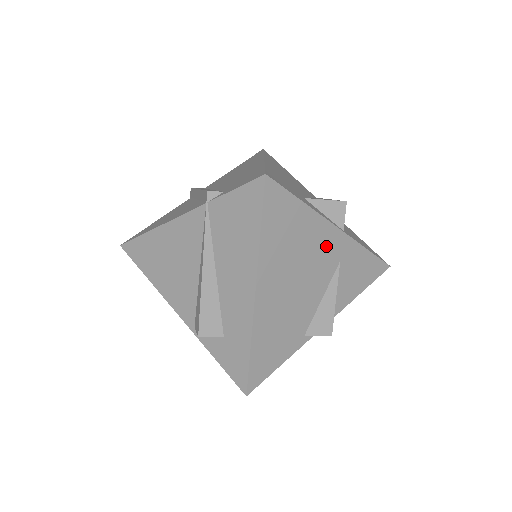
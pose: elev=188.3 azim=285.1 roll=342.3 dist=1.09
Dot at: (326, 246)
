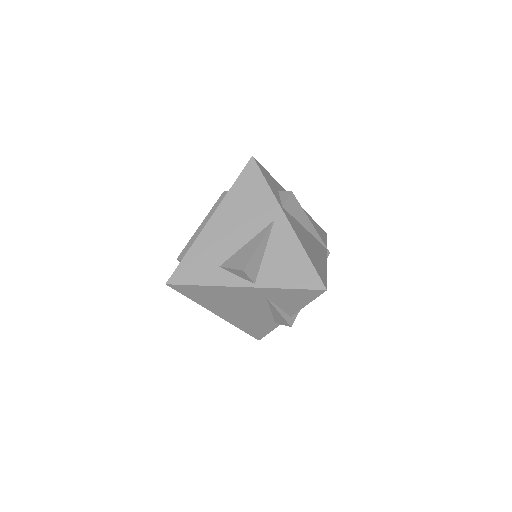
Dot at: (244, 294)
